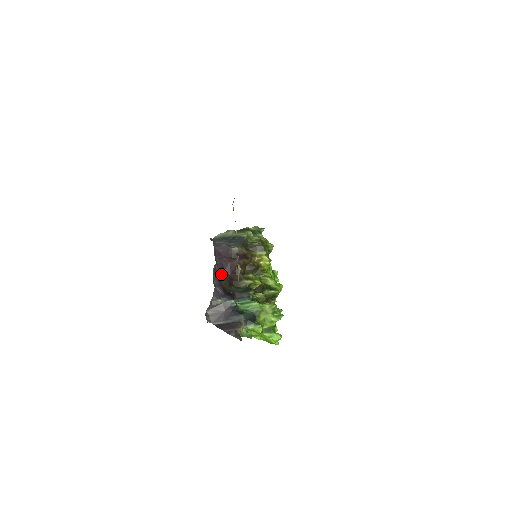
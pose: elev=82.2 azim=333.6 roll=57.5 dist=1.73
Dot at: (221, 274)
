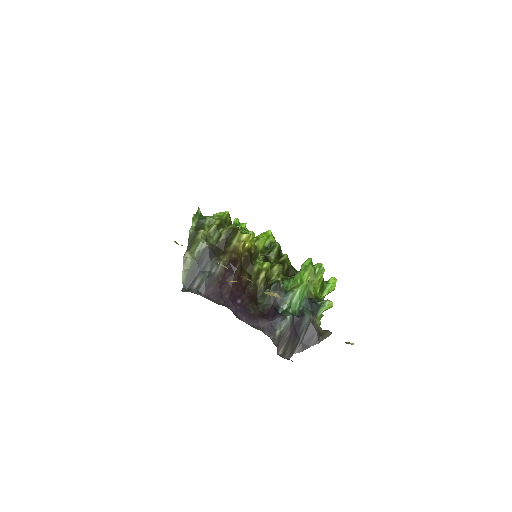
Dot at: (241, 308)
